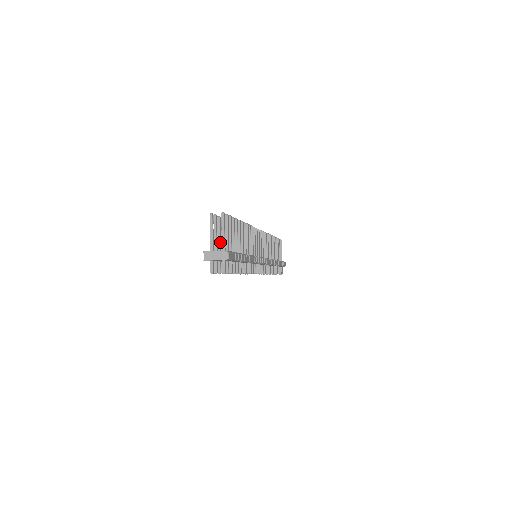
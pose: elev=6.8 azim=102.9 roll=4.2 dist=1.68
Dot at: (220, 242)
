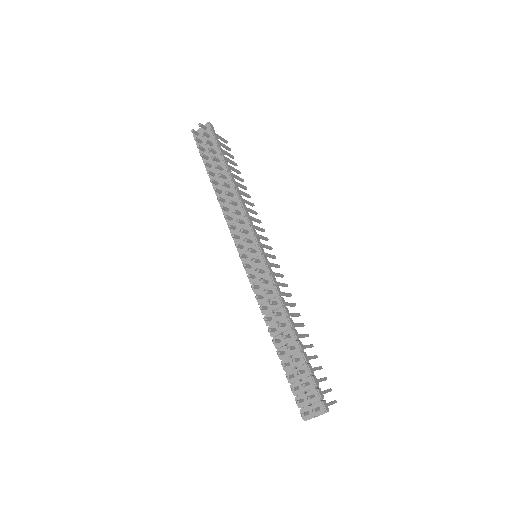
Dot at: occluded
